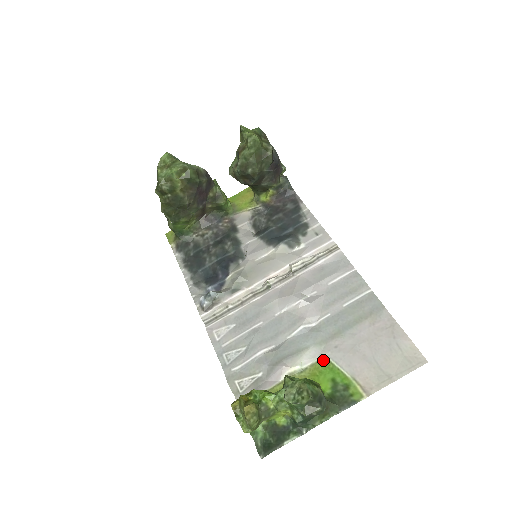
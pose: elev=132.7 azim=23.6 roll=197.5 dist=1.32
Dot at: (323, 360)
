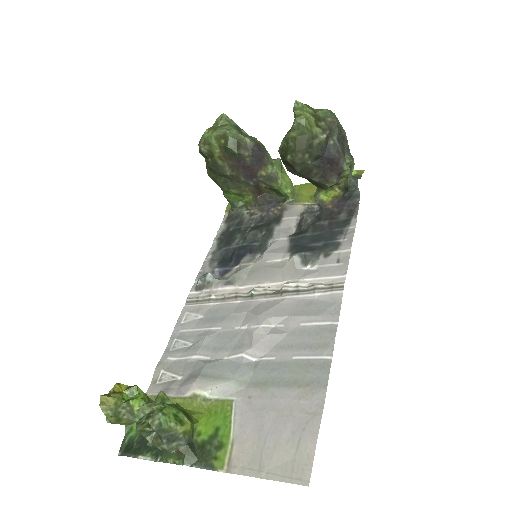
Dot at: (228, 402)
